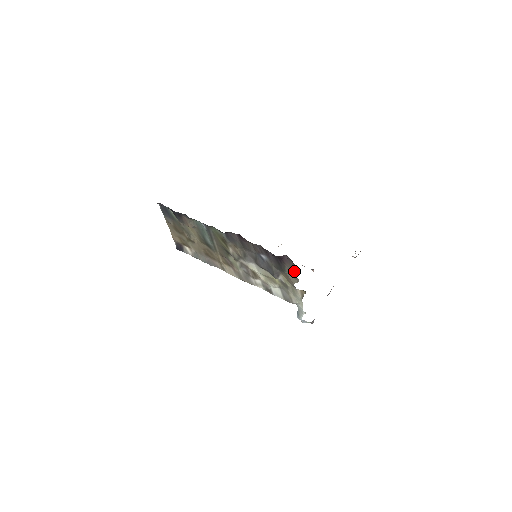
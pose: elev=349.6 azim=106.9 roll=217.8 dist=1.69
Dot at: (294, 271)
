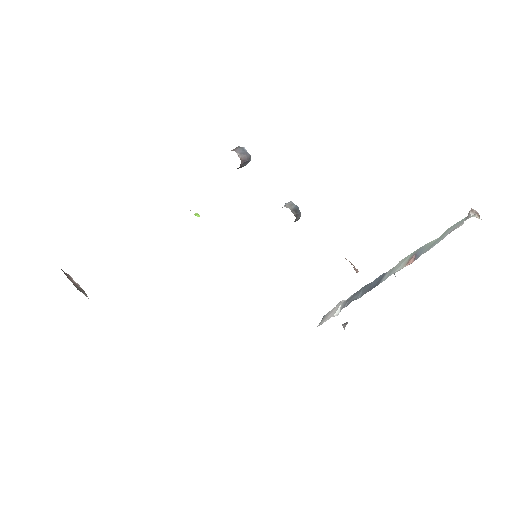
Dot at: occluded
